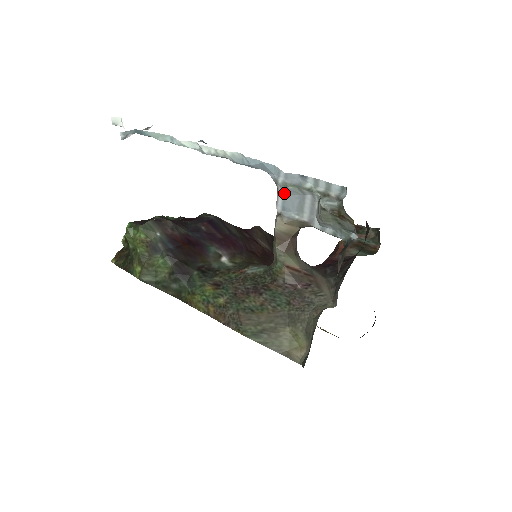
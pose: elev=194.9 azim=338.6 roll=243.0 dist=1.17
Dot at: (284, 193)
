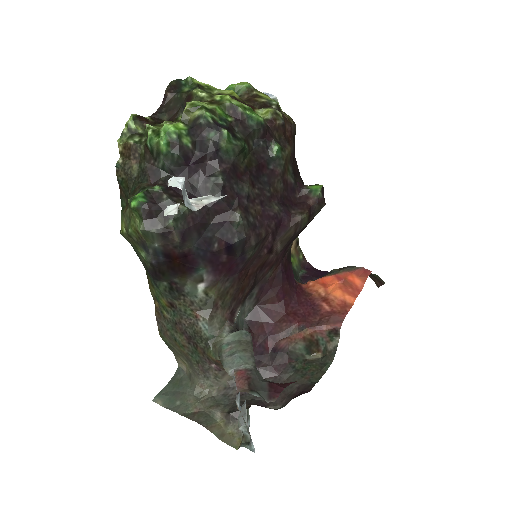
Dot at: occluded
